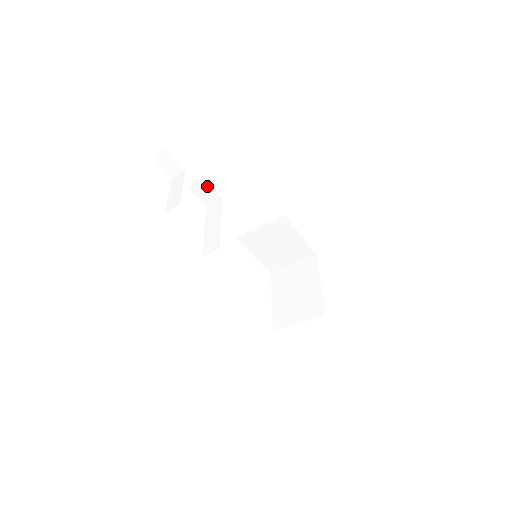
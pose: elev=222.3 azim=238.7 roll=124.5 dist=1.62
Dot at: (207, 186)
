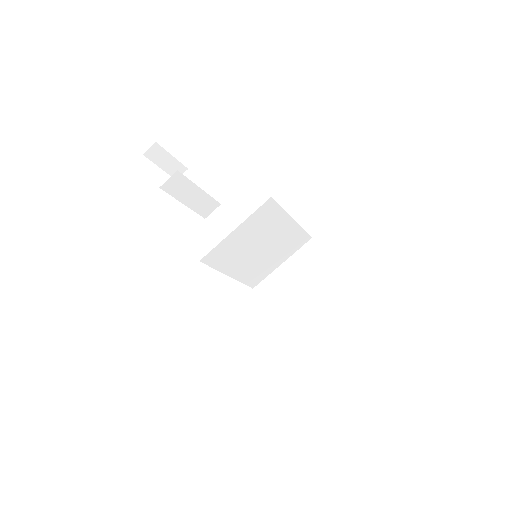
Dot at: (223, 213)
